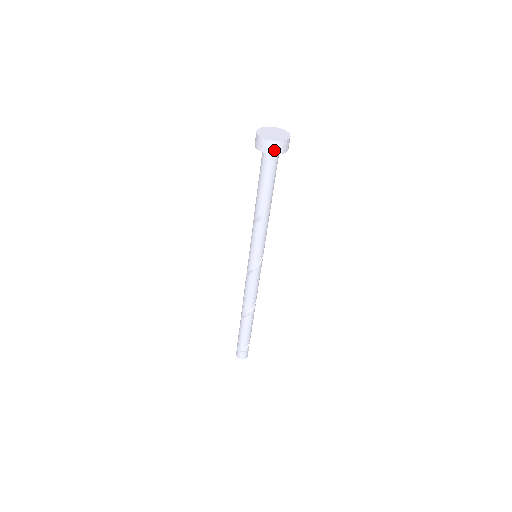
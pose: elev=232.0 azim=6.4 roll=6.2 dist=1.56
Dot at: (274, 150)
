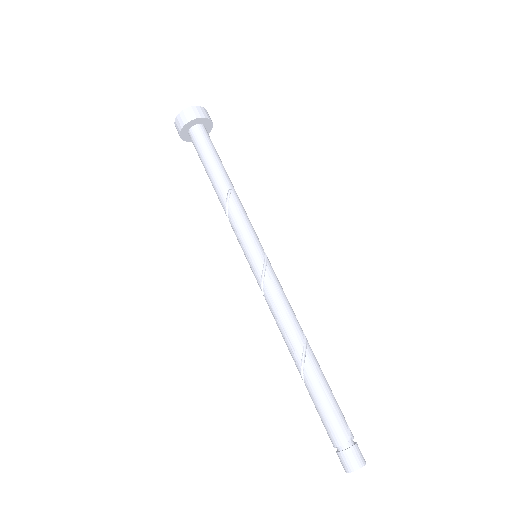
Dot at: (199, 114)
